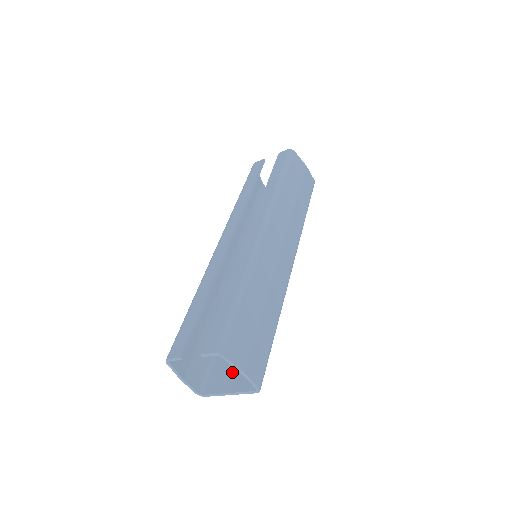
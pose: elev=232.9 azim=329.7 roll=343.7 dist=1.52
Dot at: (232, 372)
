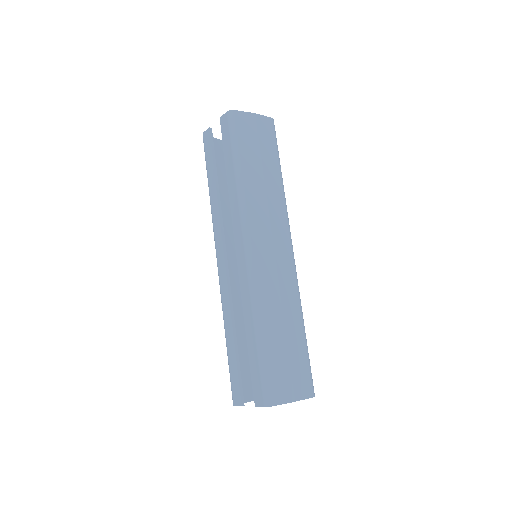
Dot at: occluded
